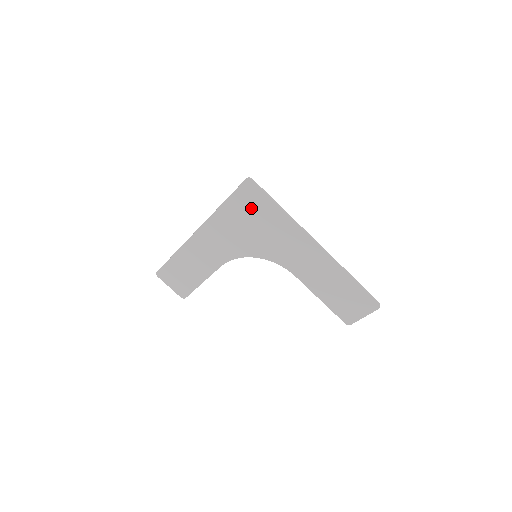
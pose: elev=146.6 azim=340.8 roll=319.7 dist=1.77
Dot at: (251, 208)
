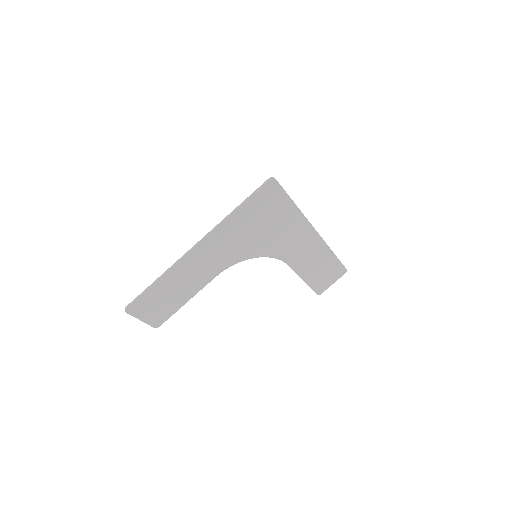
Dot at: (267, 208)
